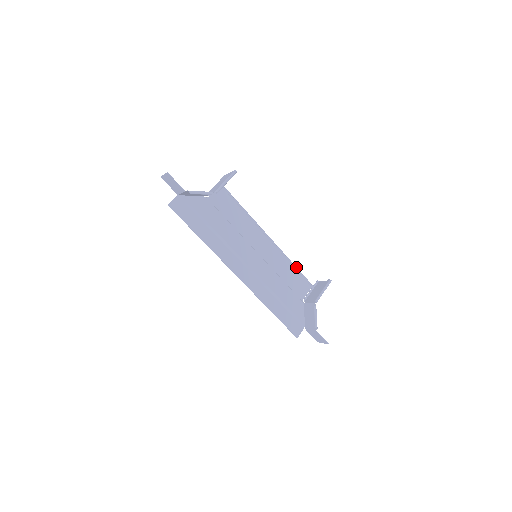
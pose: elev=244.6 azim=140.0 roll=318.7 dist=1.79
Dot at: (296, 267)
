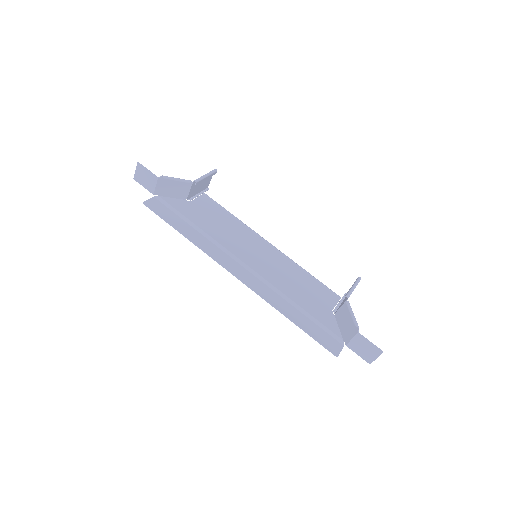
Dot at: (312, 276)
